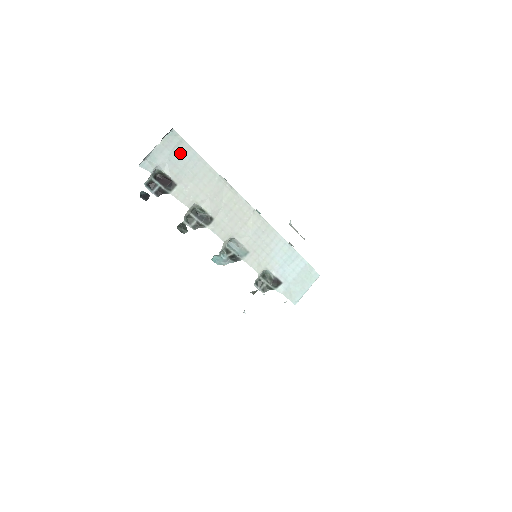
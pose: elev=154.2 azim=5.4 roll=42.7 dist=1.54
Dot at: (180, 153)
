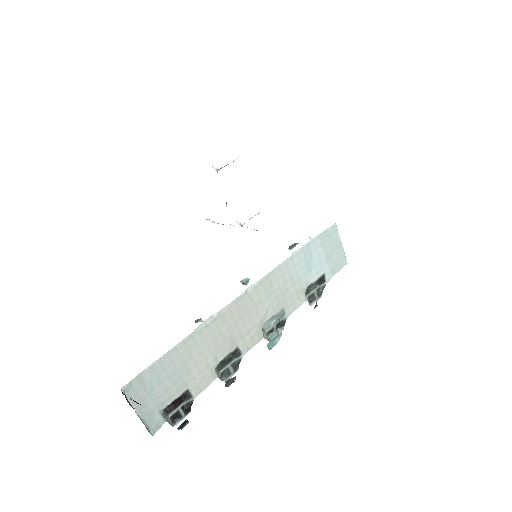
Dot at: (153, 382)
